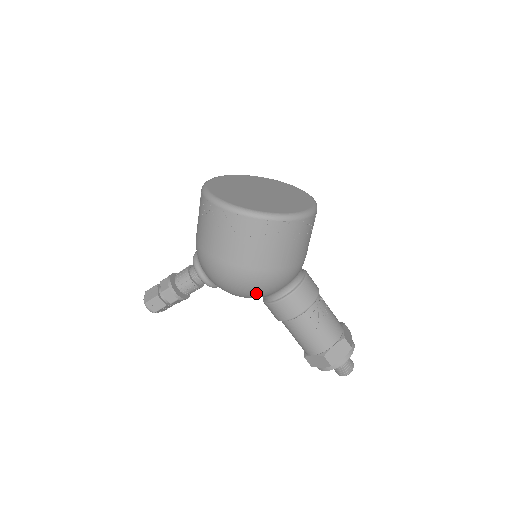
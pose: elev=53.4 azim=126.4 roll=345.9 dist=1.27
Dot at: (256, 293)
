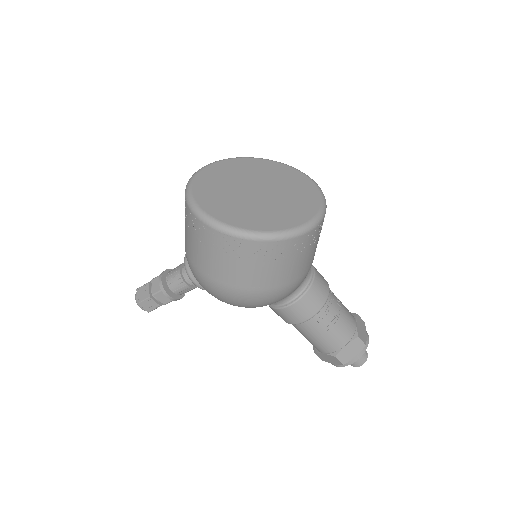
Dot at: (257, 306)
